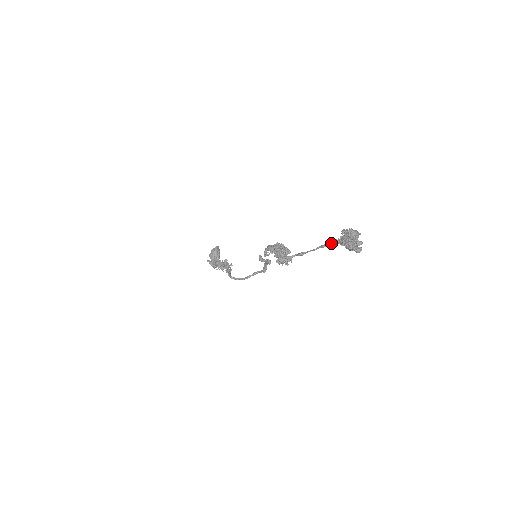
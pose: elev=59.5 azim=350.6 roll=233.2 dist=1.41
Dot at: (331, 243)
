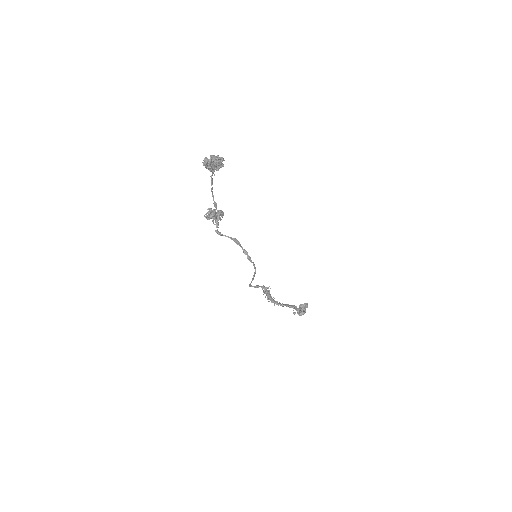
Dot at: (210, 176)
